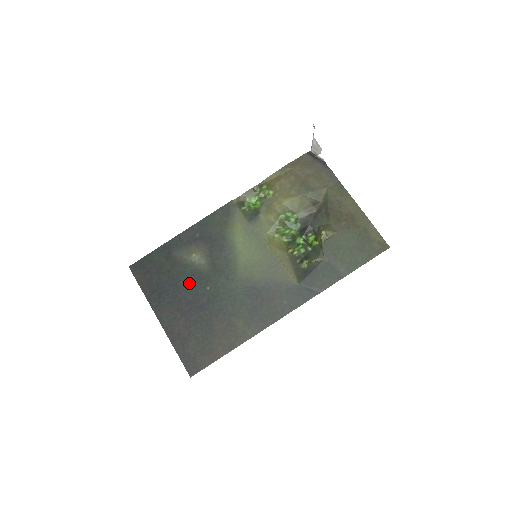
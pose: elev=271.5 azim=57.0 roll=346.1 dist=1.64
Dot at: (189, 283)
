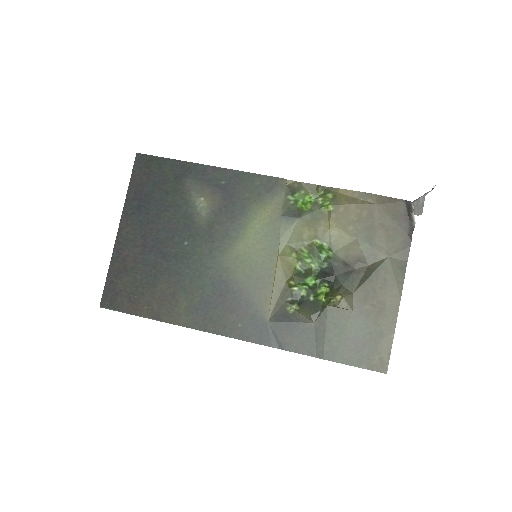
Dot at: (174, 221)
